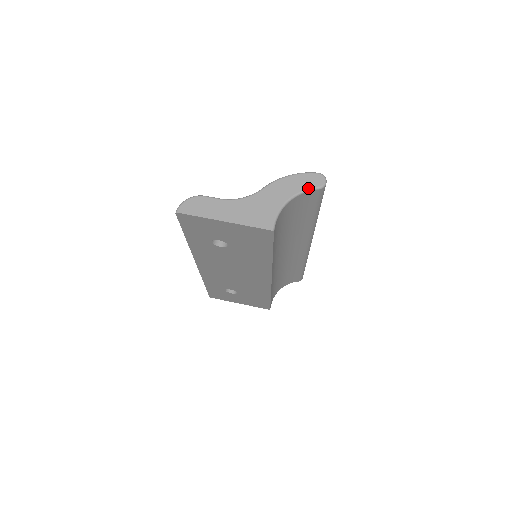
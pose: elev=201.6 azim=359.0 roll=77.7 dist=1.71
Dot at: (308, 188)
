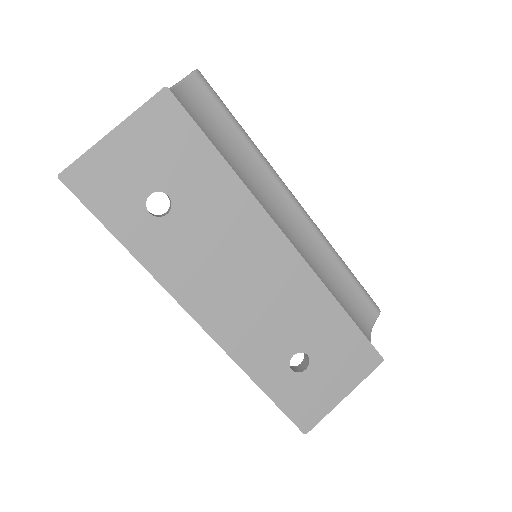
Dot at: (183, 78)
